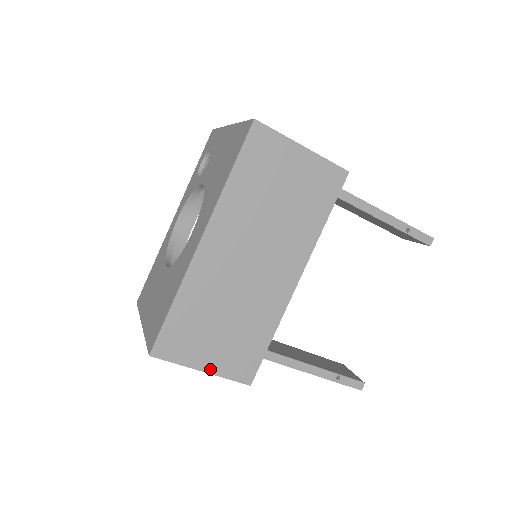
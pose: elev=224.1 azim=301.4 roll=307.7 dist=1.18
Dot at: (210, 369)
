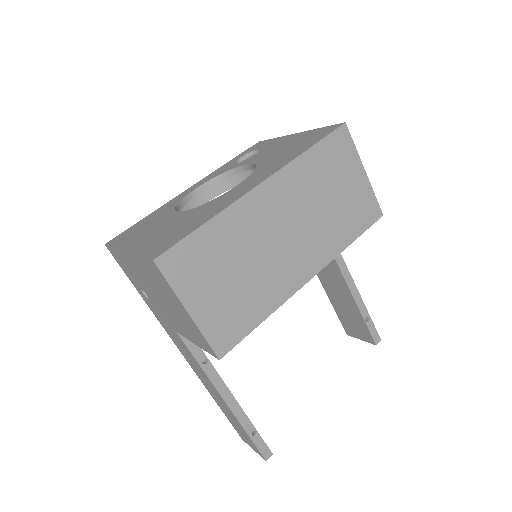
Dot at: (196, 315)
